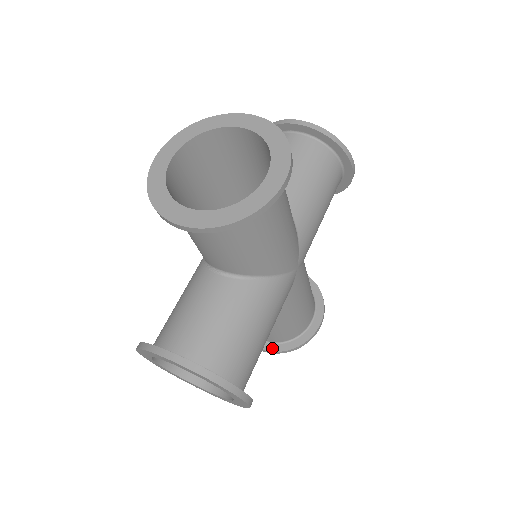
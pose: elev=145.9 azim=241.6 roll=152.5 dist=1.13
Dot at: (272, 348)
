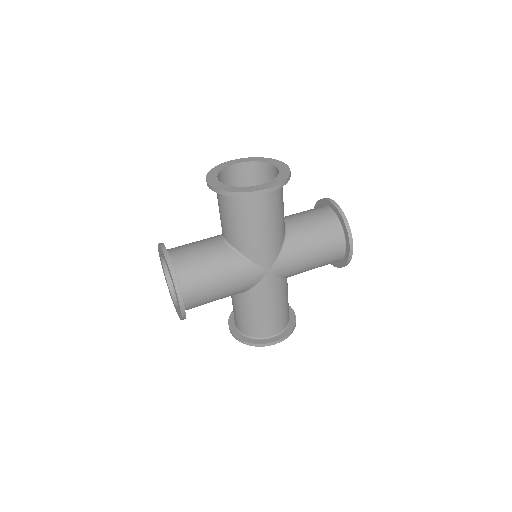
Dot at: (237, 334)
